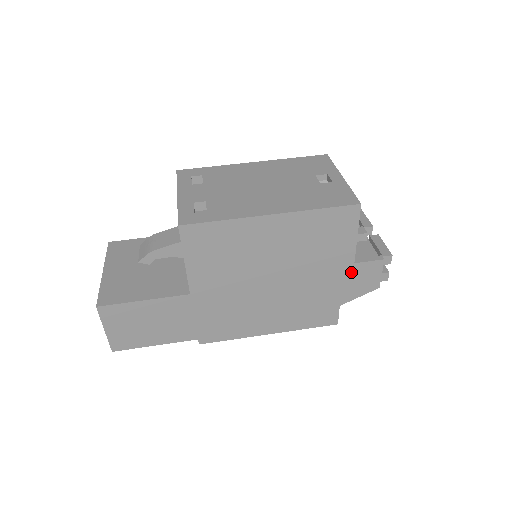
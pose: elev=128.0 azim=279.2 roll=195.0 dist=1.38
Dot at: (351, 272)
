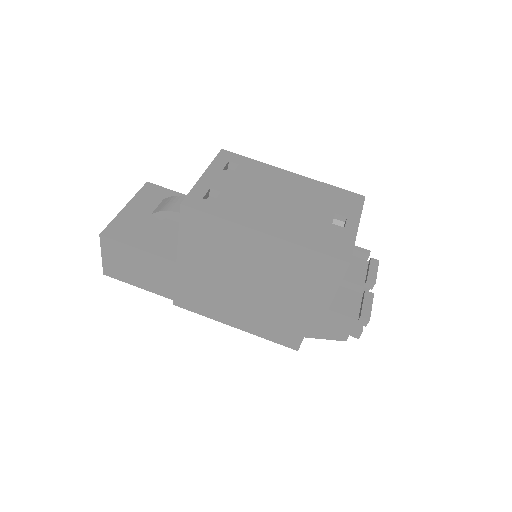
Dot at: (323, 315)
